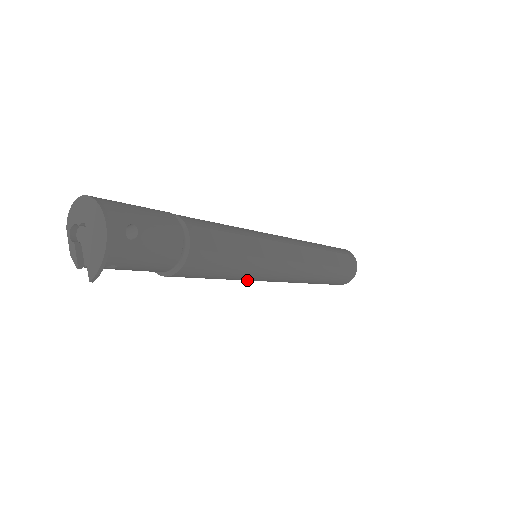
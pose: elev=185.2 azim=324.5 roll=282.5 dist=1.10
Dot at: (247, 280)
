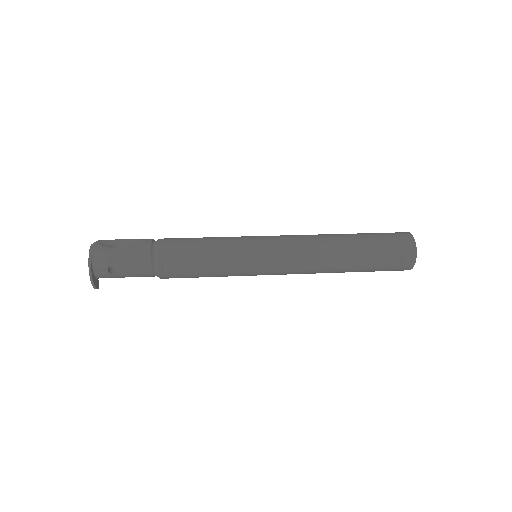
Dot at: occluded
